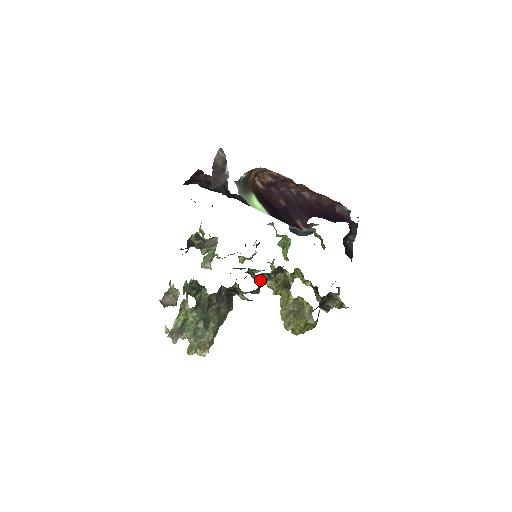
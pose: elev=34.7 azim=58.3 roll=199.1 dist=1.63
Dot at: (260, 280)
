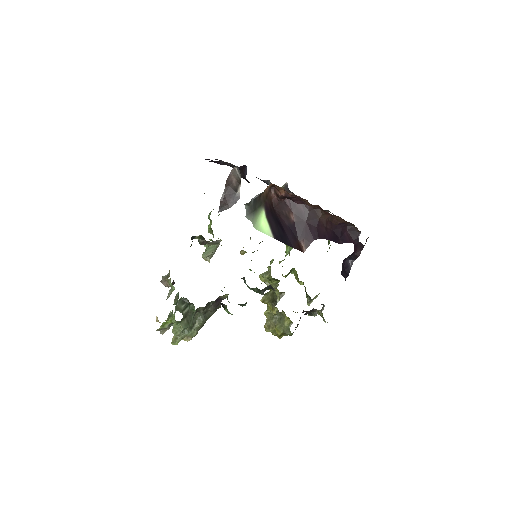
Dot at: (251, 289)
